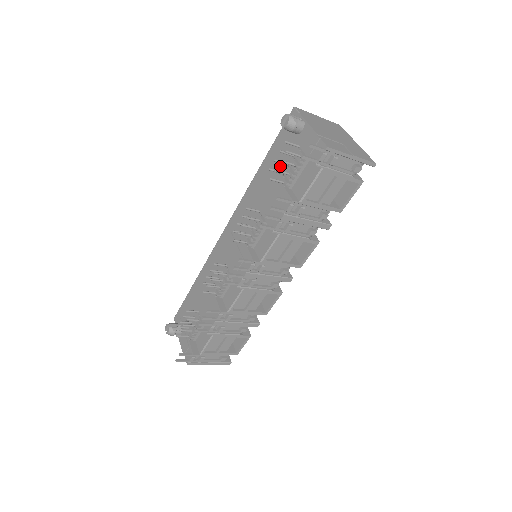
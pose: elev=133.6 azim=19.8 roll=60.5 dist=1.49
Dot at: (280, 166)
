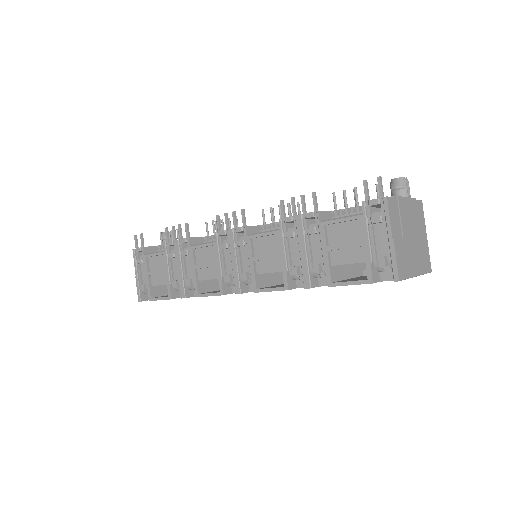
Dot at: occluded
